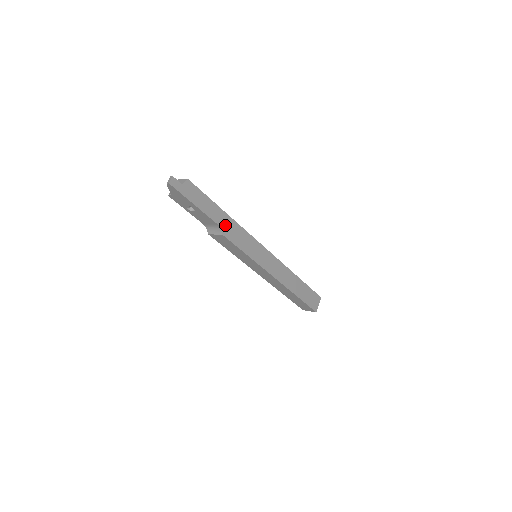
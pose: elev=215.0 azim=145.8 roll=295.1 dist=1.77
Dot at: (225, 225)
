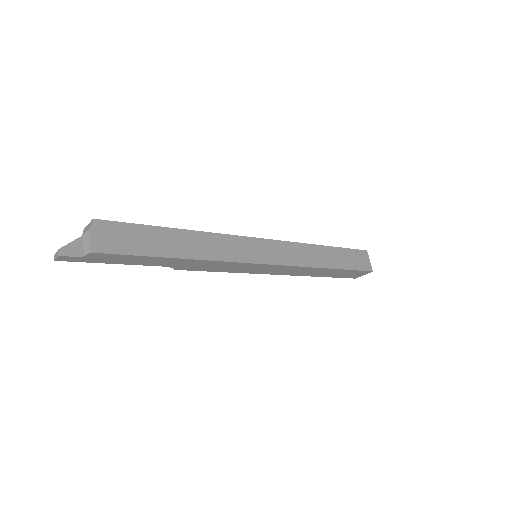
Dot at: (180, 264)
